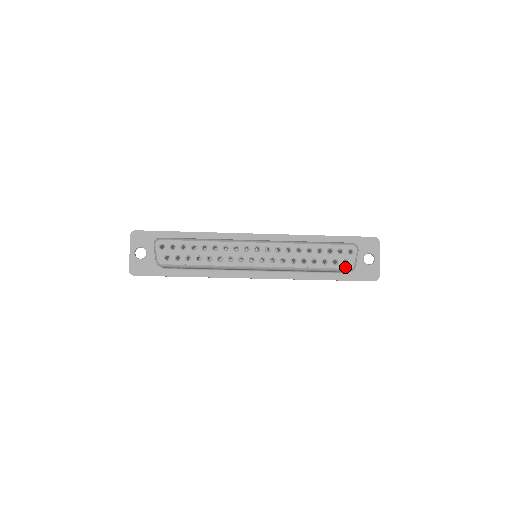
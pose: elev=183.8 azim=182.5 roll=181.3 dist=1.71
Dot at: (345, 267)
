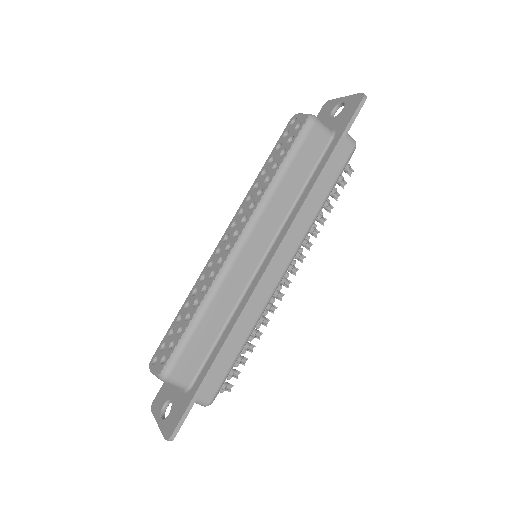
Dot at: (301, 126)
